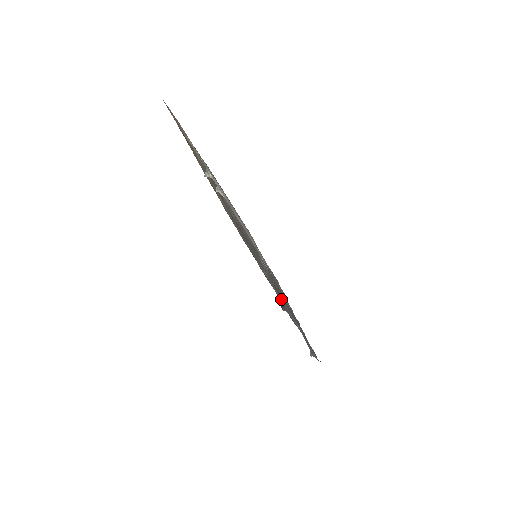
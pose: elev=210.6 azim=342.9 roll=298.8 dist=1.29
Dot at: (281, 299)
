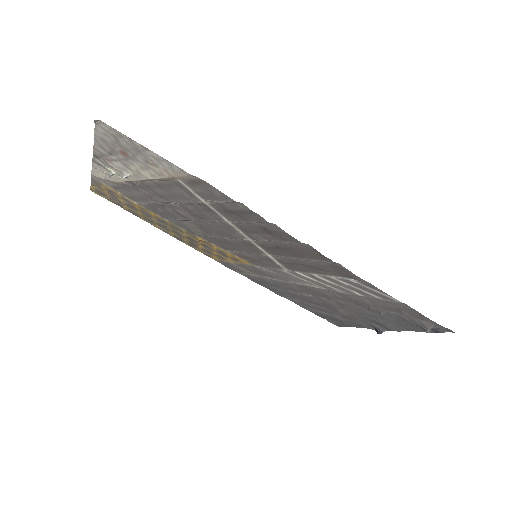
Dot at: (316, 278)
